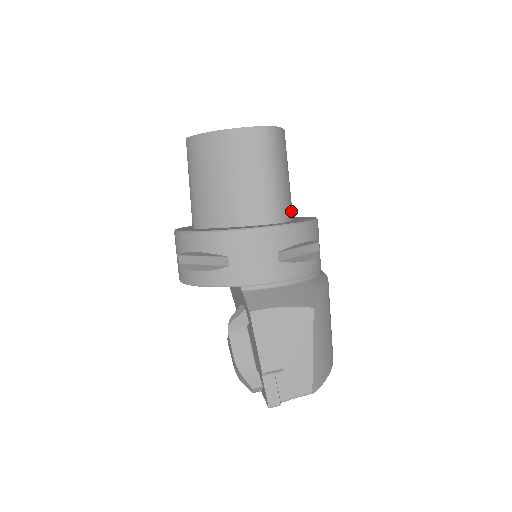
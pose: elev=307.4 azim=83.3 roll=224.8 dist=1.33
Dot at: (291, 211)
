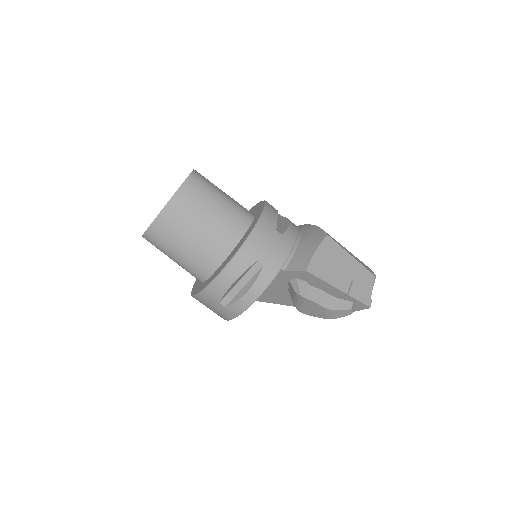
Dot at: occluded
